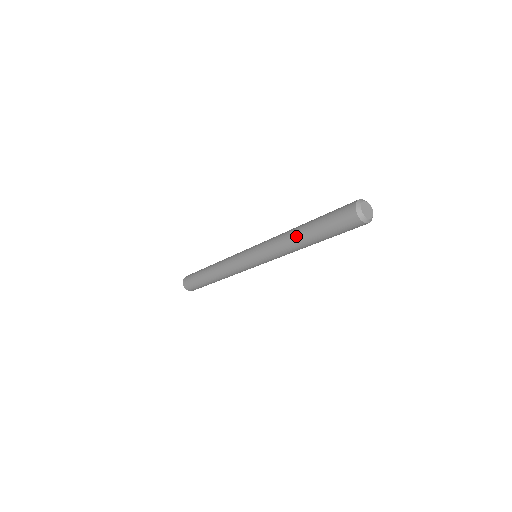
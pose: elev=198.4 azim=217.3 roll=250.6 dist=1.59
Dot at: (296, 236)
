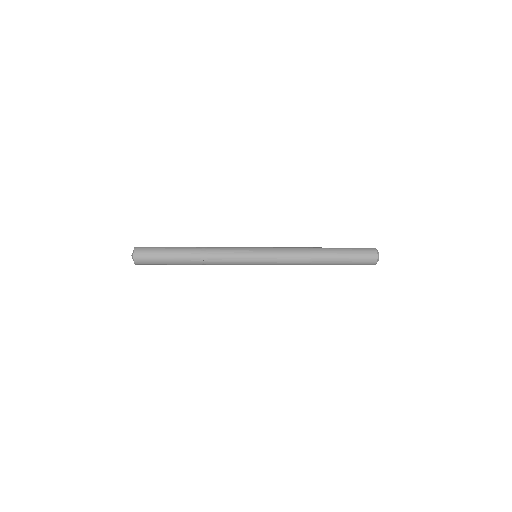
Dot at: (319, 264)
